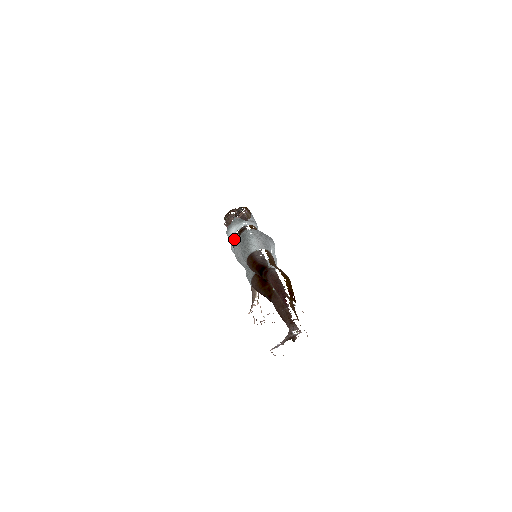
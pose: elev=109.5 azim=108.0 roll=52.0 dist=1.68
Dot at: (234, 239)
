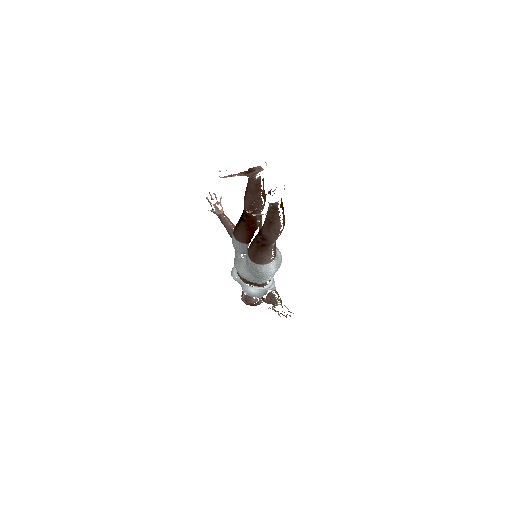
Dot at: occluded
